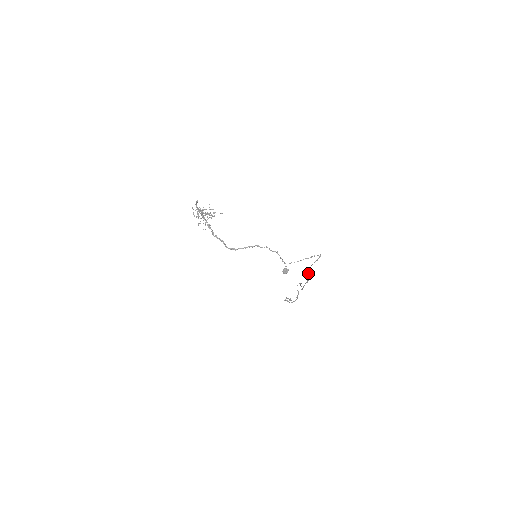
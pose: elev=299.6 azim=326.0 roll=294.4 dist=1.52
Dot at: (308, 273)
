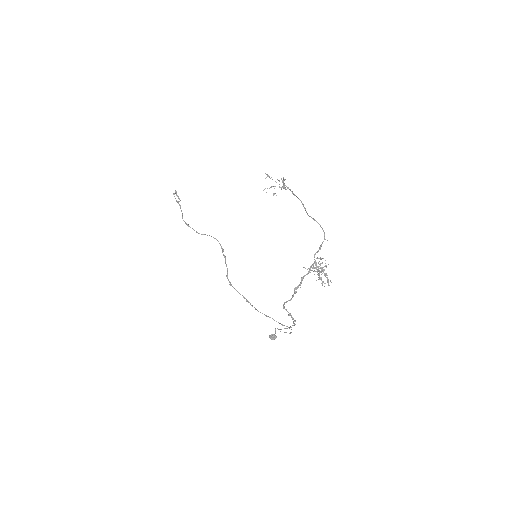
Dot at: occluded
